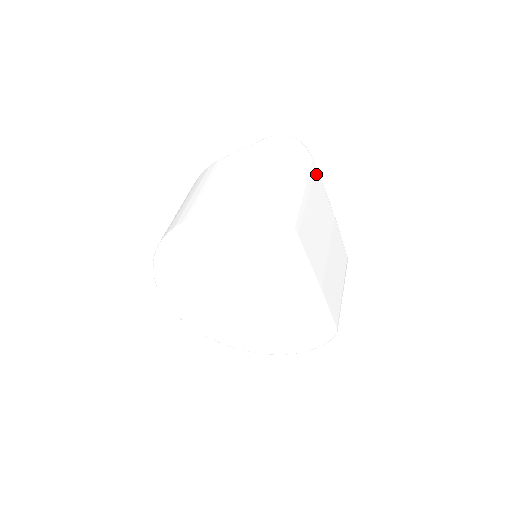
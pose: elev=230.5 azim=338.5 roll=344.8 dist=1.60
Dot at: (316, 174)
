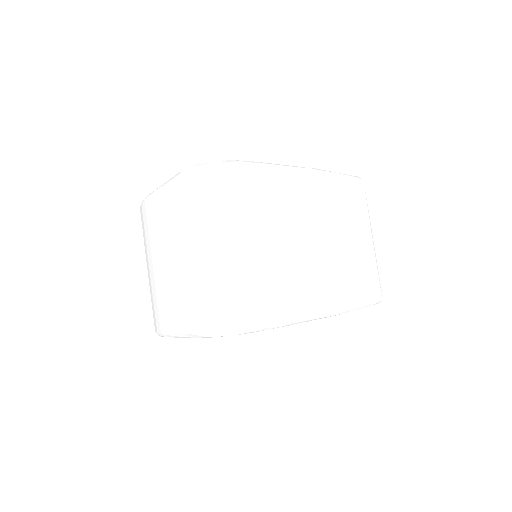
Dot at: (265, 179)
